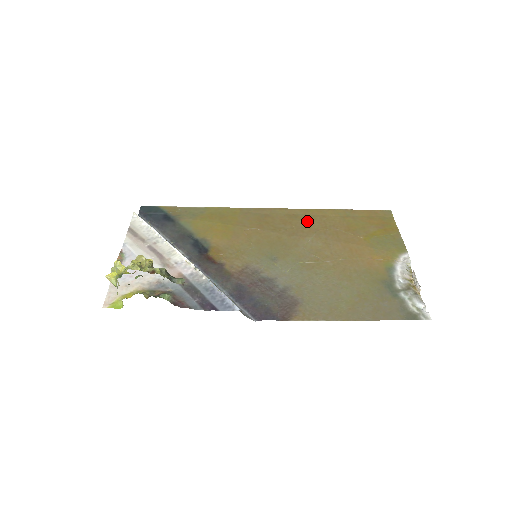
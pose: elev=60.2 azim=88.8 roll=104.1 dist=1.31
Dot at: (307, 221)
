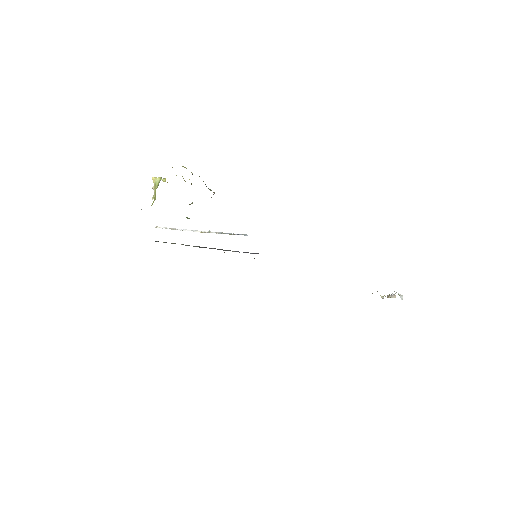
Dot at: occluded
